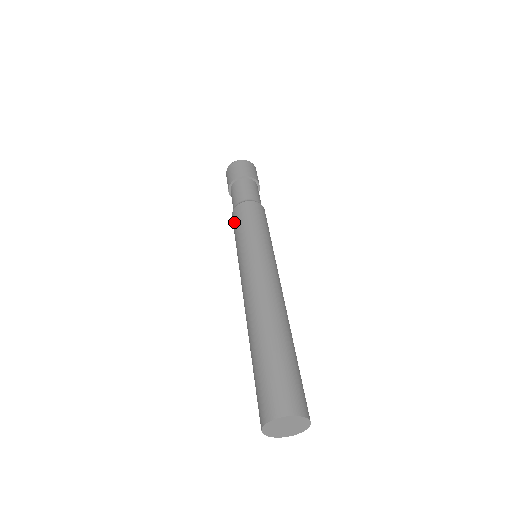
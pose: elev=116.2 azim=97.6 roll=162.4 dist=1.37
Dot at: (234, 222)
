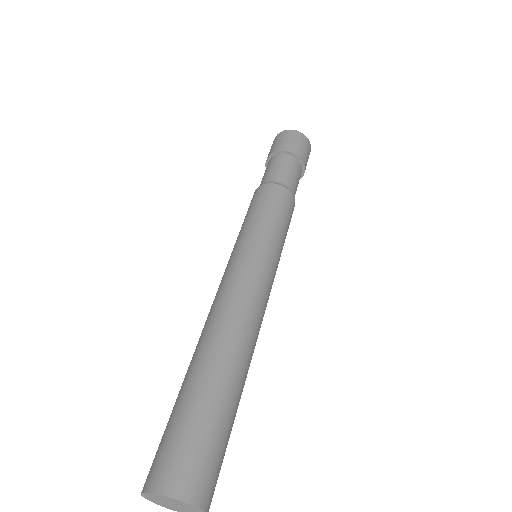
Dot at: (249, 206)
